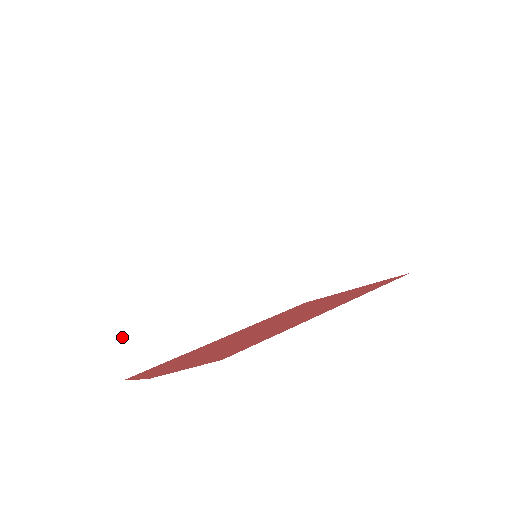
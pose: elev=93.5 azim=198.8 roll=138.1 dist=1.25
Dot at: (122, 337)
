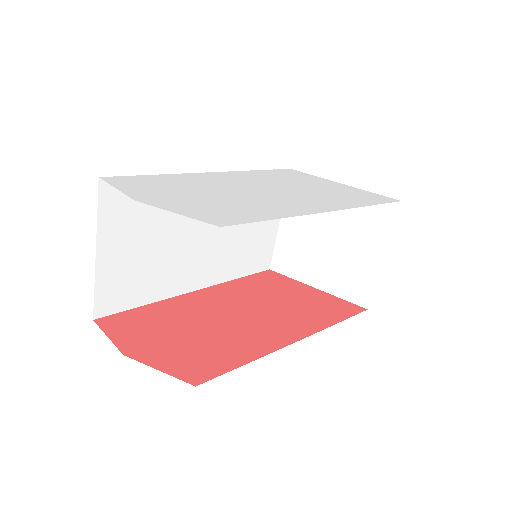
Dot at: (106, 283)
